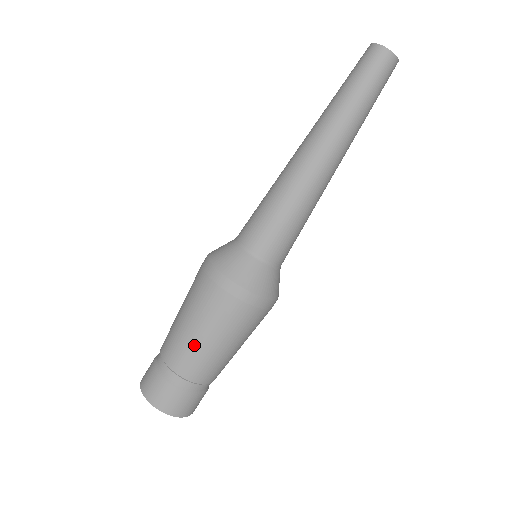
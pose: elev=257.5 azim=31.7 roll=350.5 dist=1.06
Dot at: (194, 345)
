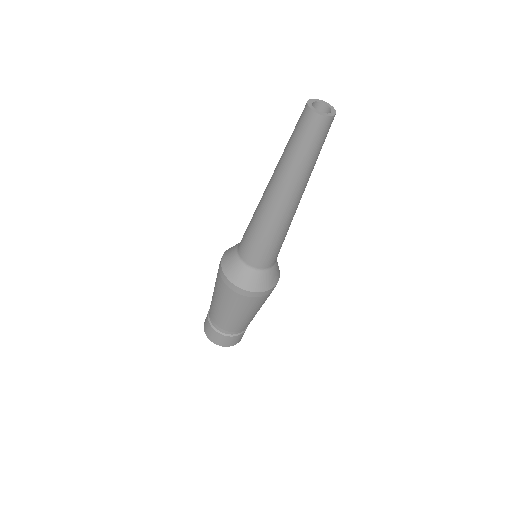
Dot at: (227, 317)
